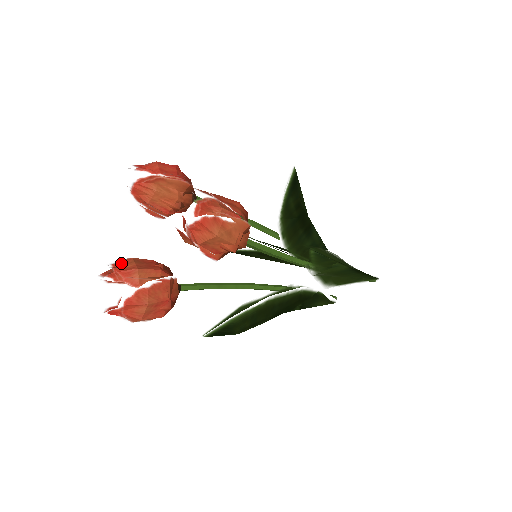
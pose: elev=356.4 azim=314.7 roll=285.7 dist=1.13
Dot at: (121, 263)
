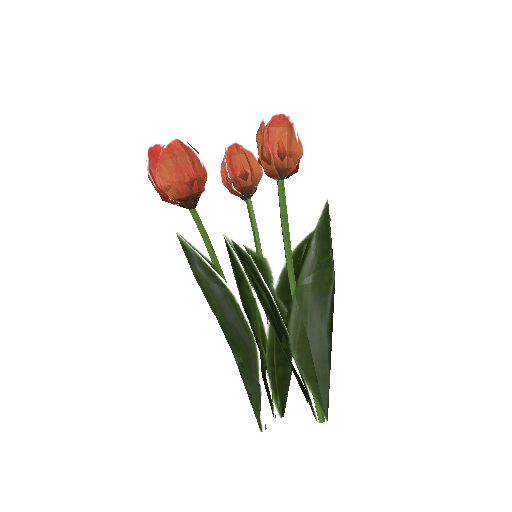
Dot at: occluded
